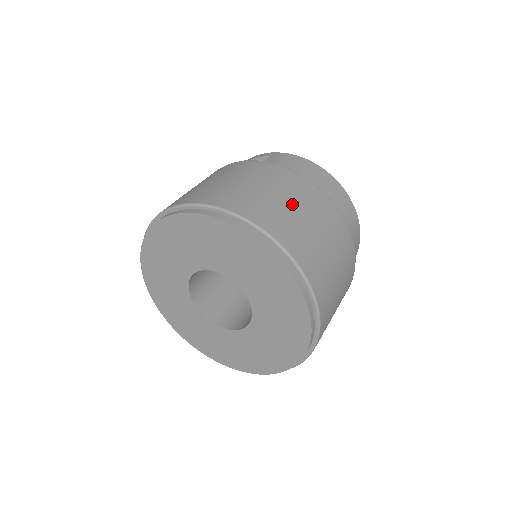
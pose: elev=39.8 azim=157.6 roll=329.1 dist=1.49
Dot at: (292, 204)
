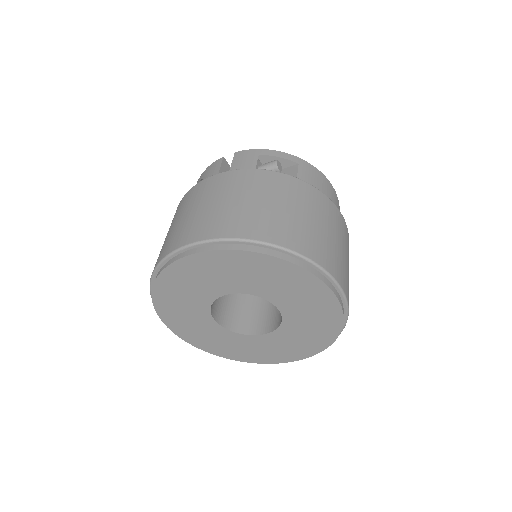
Dot at: (344, 251)
